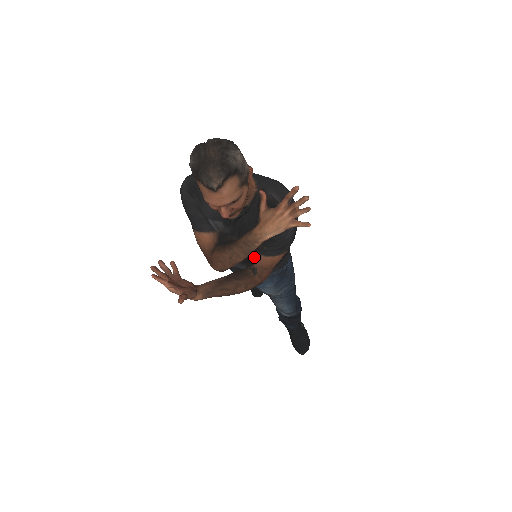
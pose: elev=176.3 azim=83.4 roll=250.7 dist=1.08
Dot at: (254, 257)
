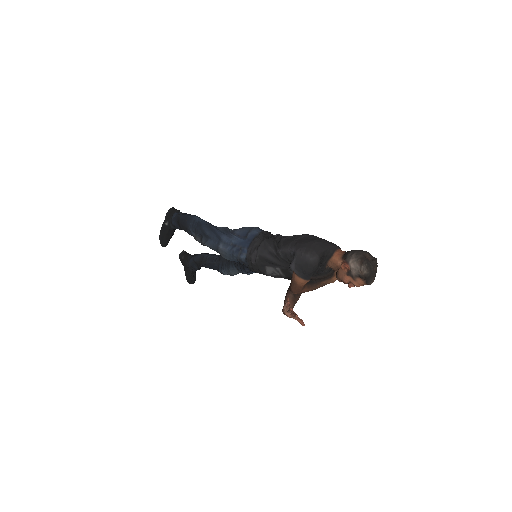
Dot at: occluded
